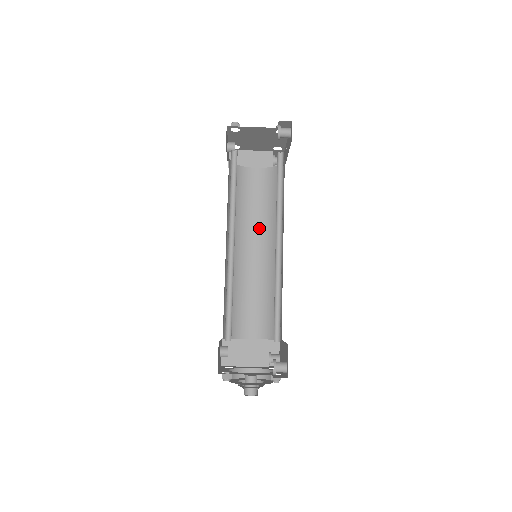
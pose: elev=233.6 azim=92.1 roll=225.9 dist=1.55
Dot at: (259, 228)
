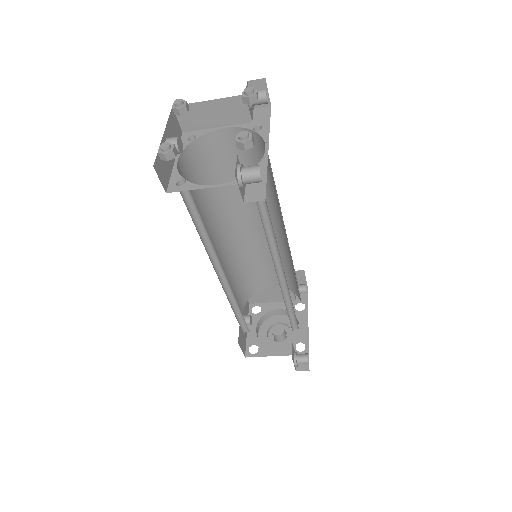
Dot at: occluded
